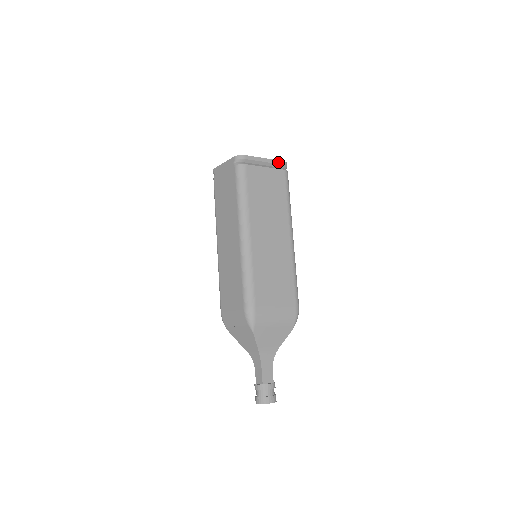
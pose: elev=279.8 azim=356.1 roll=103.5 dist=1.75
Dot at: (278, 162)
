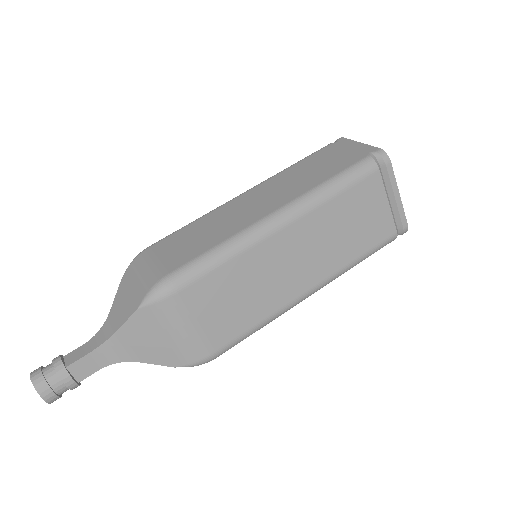
Dot at: (403, 217)
